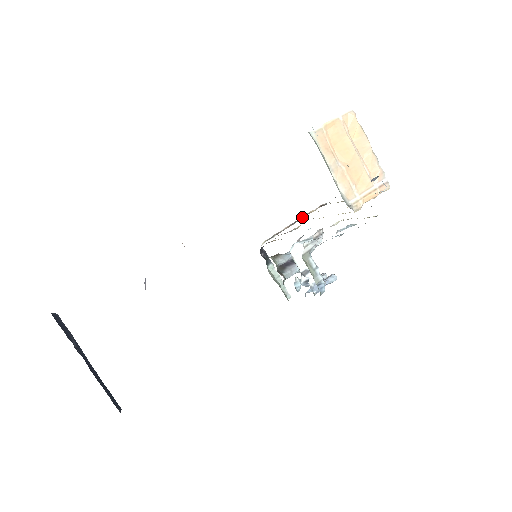
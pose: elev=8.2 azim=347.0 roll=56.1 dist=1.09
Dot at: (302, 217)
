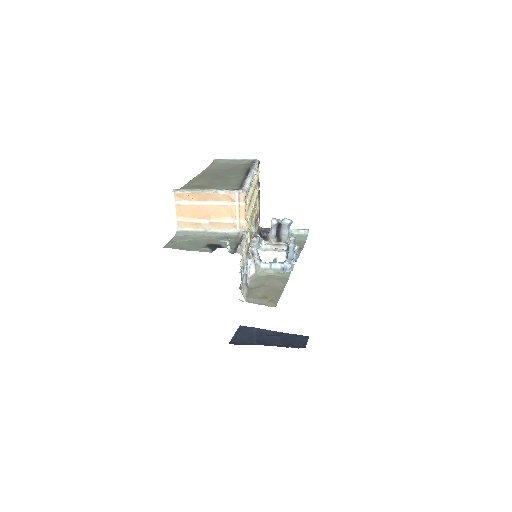
Dot at: (258, 187)
